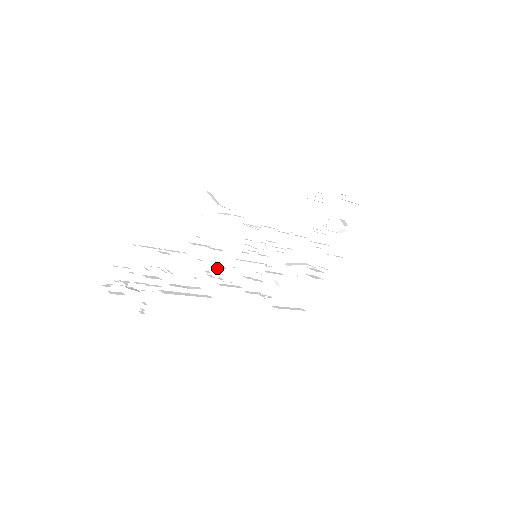
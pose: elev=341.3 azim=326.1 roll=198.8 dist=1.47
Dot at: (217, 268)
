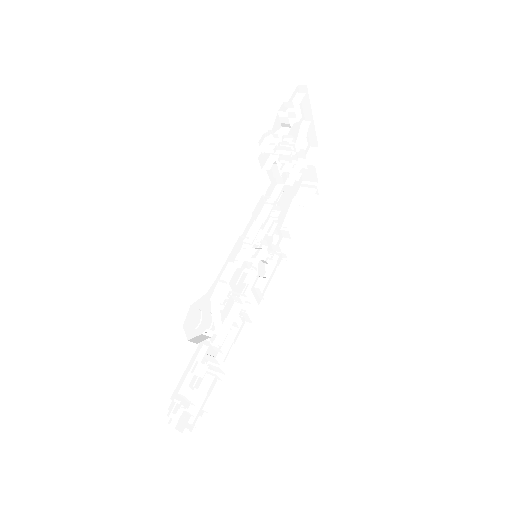
Dot at: occluded
